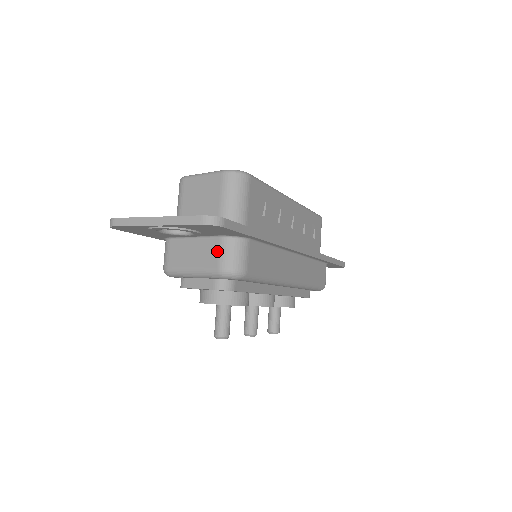
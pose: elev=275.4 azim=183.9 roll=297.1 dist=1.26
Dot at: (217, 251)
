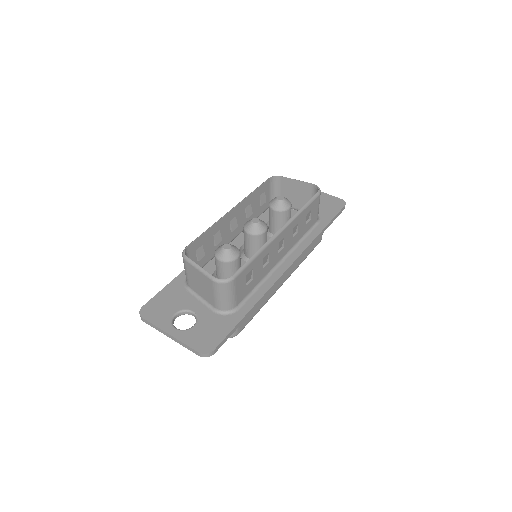
Dot at: occluded
